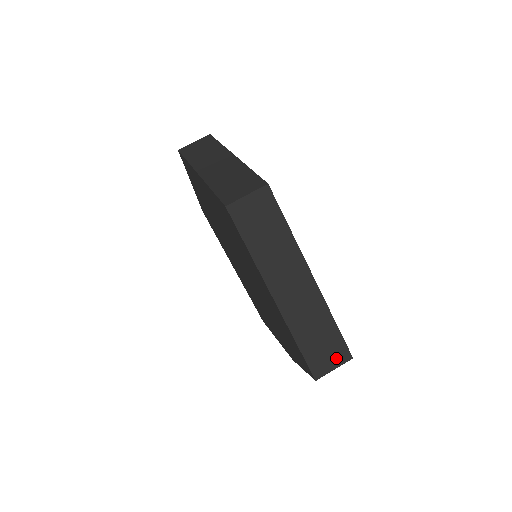
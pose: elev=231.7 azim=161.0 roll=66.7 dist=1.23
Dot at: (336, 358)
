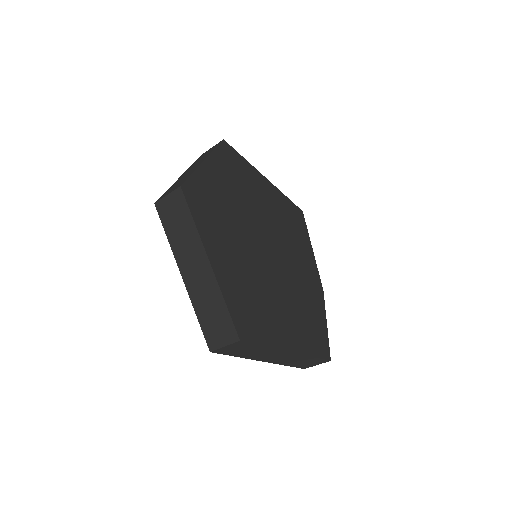
Dot at: (318, 363)
